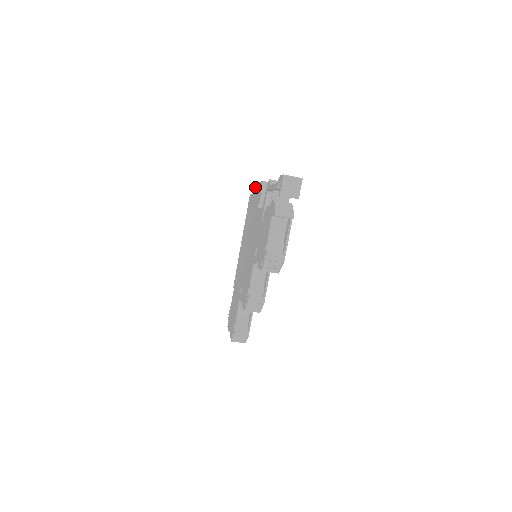
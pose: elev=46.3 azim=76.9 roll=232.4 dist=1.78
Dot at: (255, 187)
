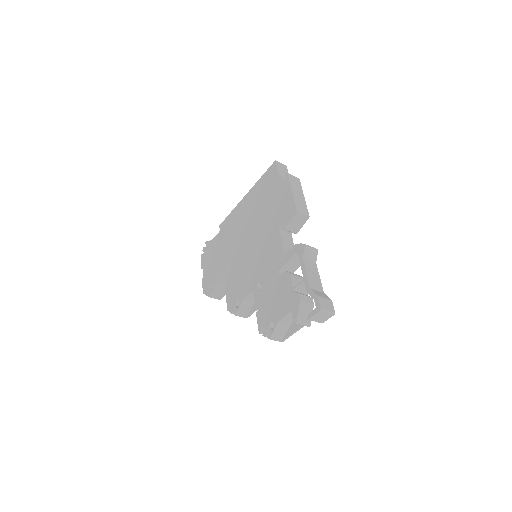
Dot at: (285, 180)
